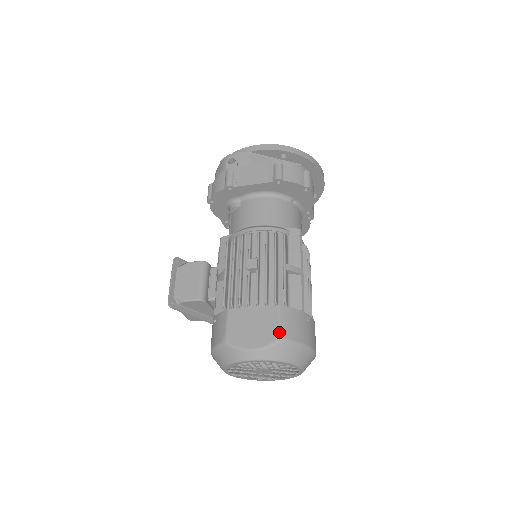
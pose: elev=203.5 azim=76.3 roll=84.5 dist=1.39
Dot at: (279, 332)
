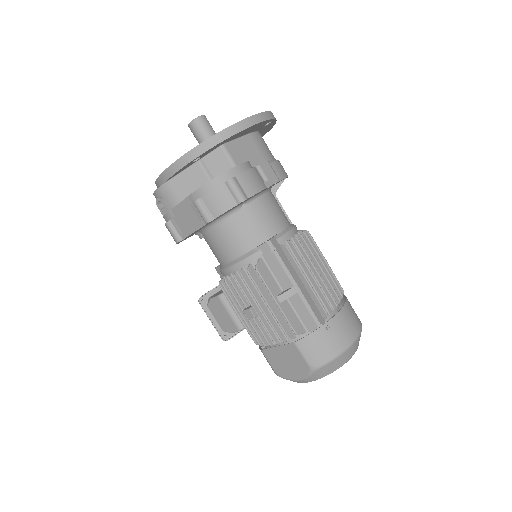
Dot at: (308, 365)
